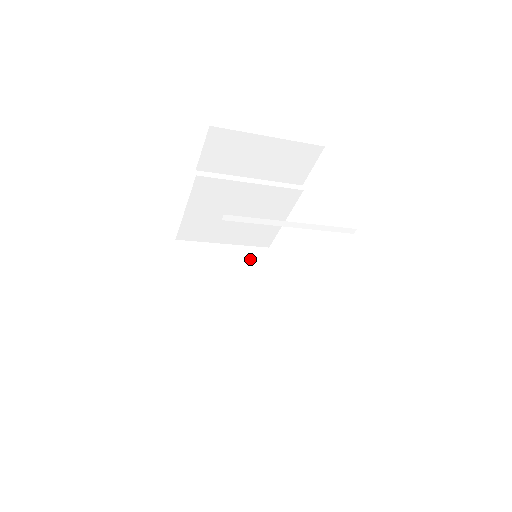
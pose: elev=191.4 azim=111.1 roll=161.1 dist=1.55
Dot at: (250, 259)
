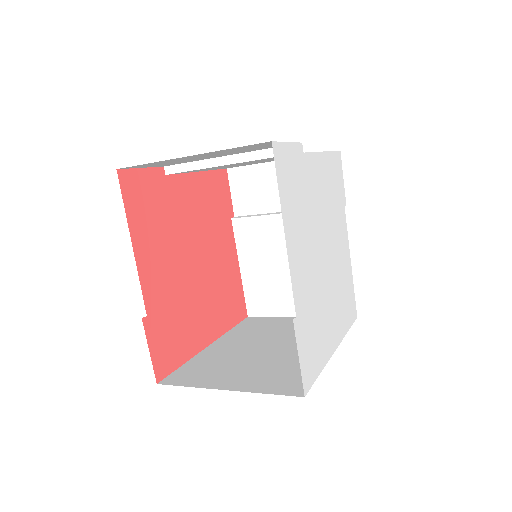
Dot at: occluded
